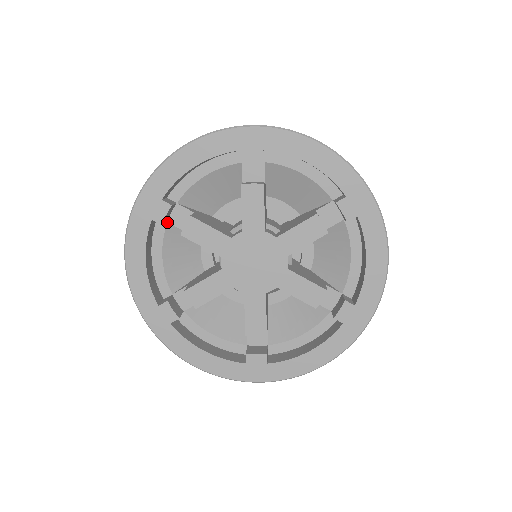
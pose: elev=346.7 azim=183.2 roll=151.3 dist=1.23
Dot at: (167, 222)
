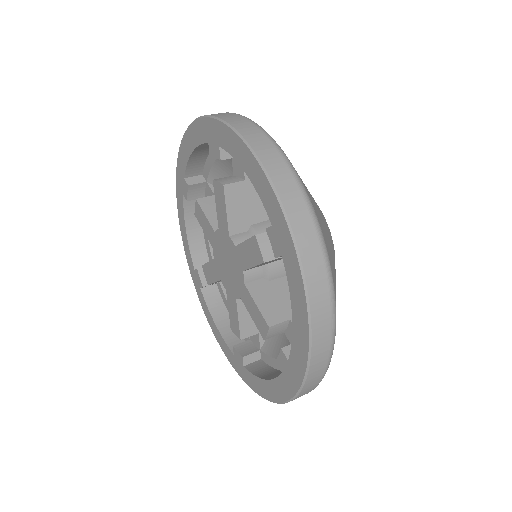
Dot at: occluded
